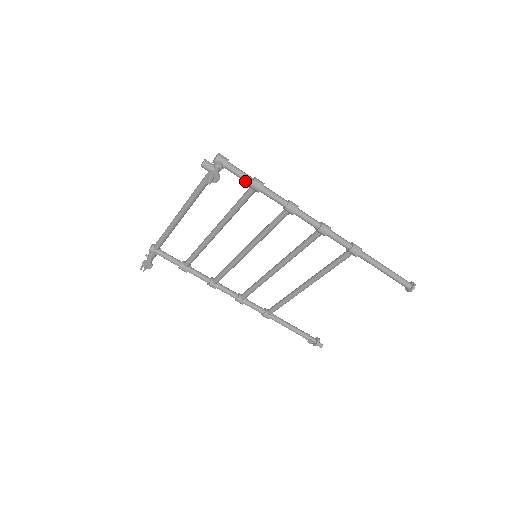
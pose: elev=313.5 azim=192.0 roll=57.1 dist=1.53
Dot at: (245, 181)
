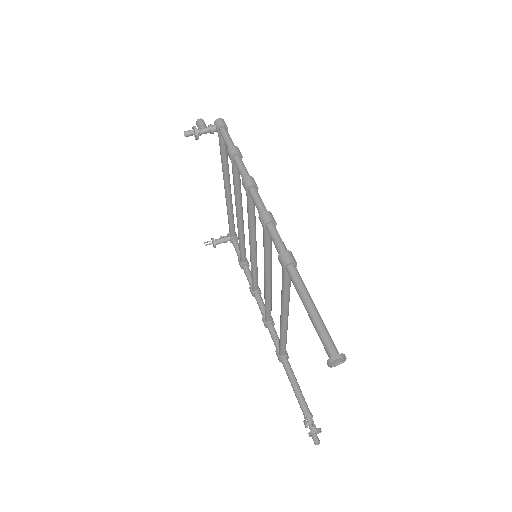
Dot at: occluded
